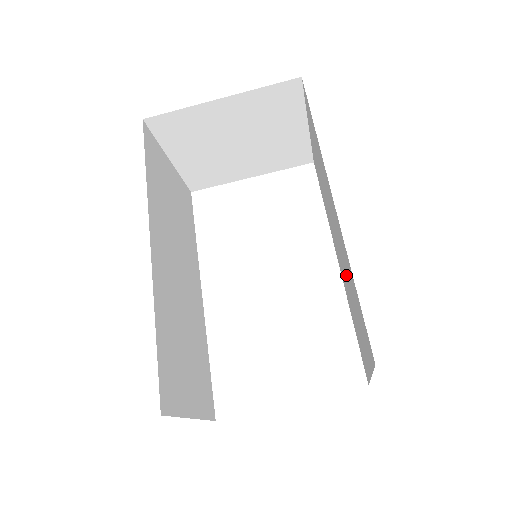
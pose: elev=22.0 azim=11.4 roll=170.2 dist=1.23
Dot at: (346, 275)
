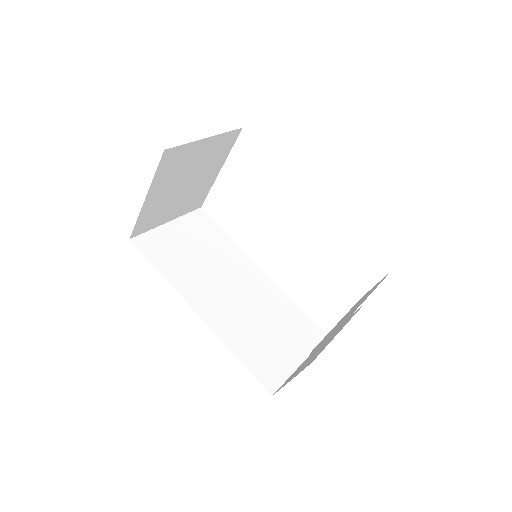
Dot at: occluded
